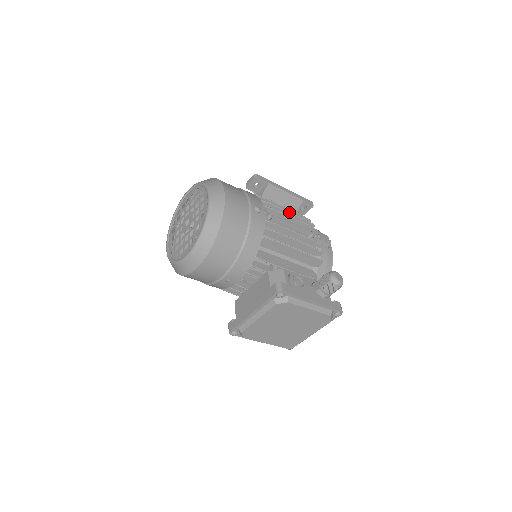
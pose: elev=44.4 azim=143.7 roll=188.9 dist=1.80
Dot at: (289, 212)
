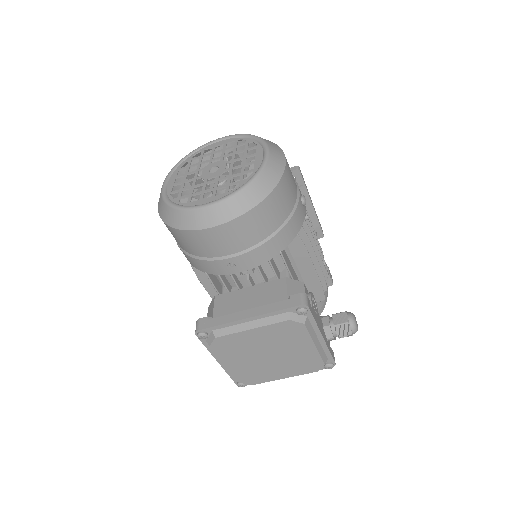
Dot at: occluded
